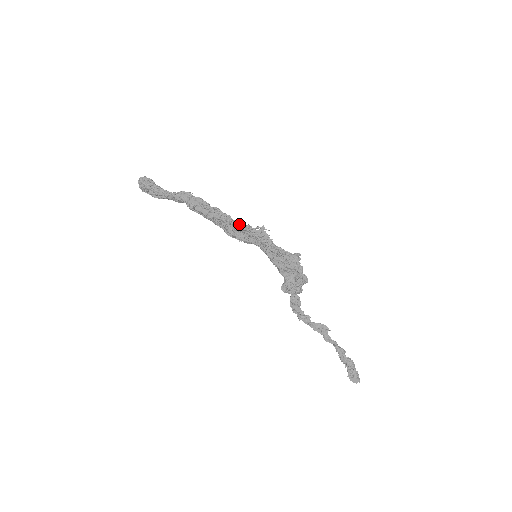
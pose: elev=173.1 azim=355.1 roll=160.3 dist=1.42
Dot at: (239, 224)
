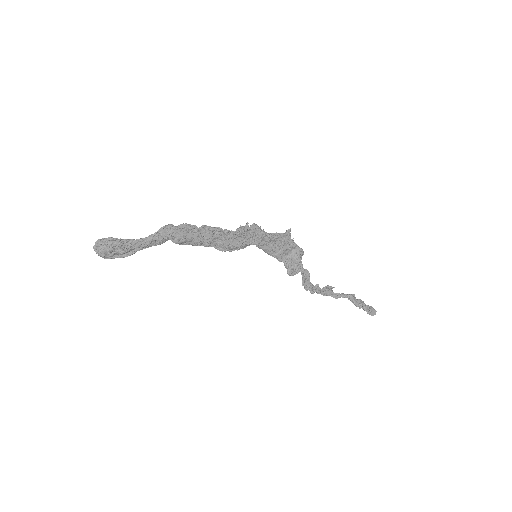
Dot at: (232, 231)
